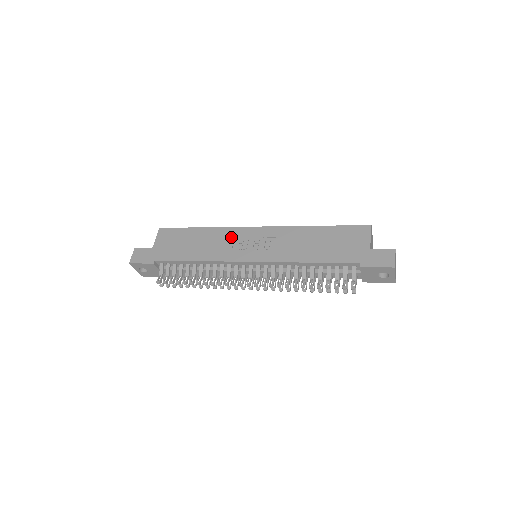
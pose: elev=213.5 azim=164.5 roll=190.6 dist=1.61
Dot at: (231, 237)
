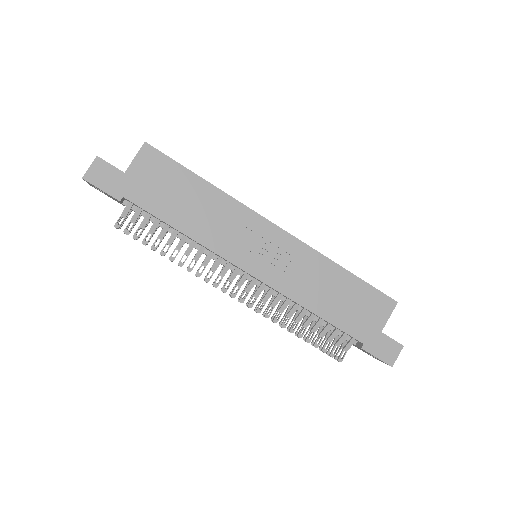
Dot at: (240, 222)
